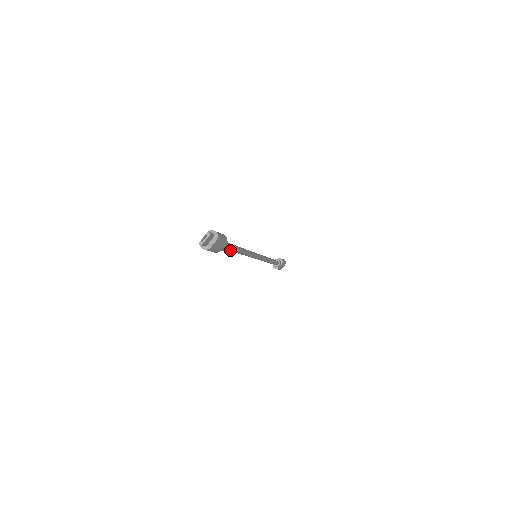
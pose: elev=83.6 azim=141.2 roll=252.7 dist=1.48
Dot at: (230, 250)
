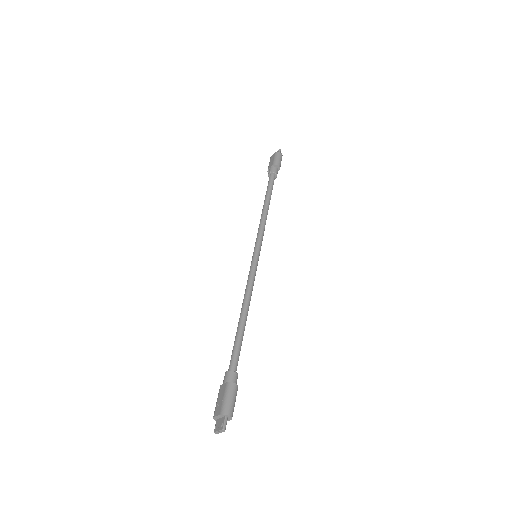
Dot at: (237, 352)
